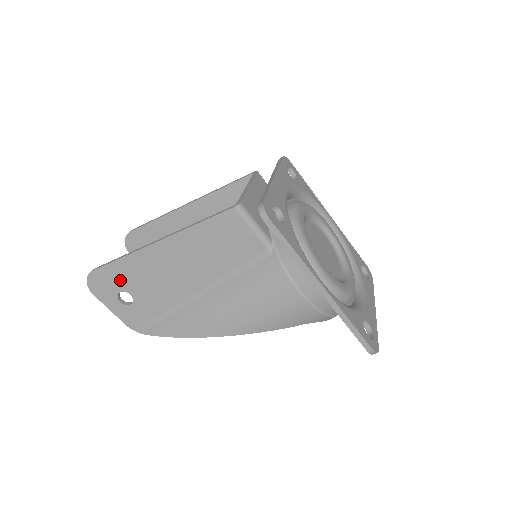
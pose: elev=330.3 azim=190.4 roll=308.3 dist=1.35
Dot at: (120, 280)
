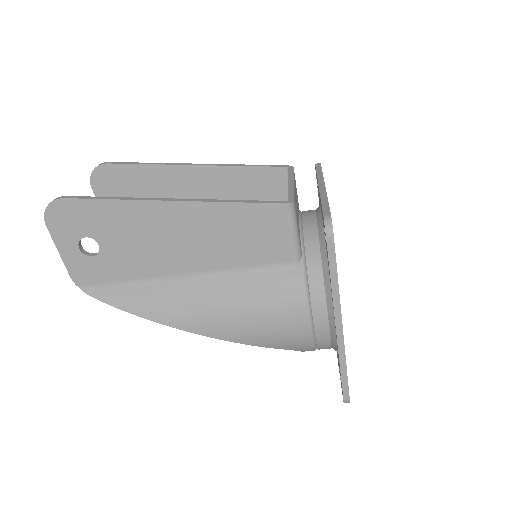
Dot at: (95, 224)
